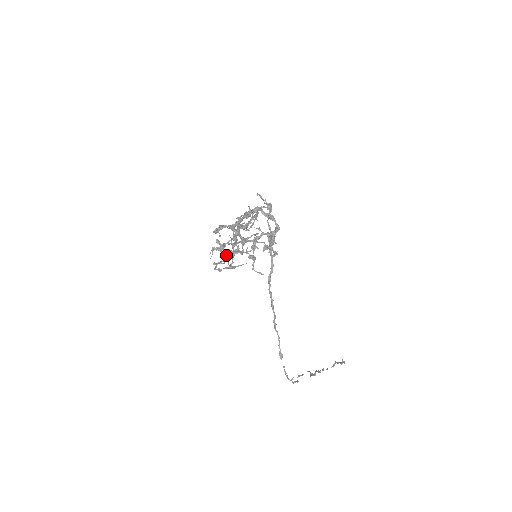
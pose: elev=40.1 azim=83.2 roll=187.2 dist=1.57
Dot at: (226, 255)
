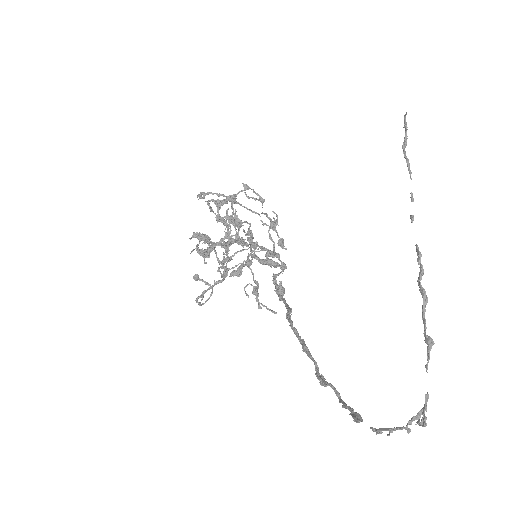
Dot at: (210, 207)
